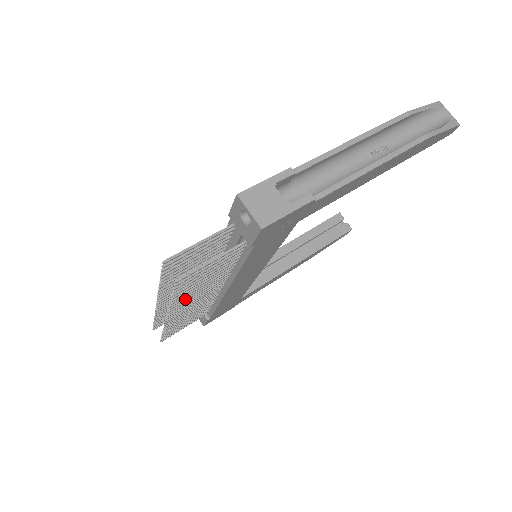
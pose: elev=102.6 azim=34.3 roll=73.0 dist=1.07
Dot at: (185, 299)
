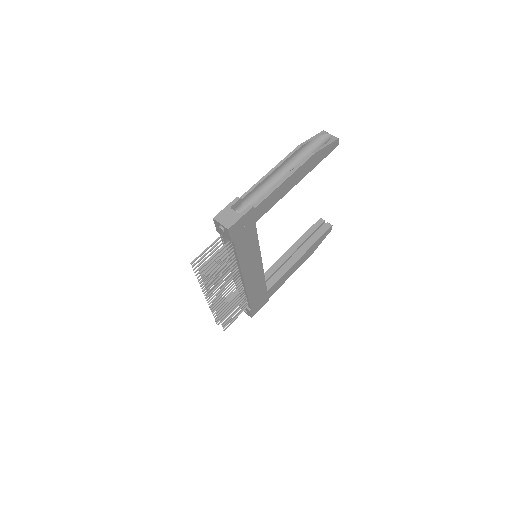
Dot at: (216, 287)
